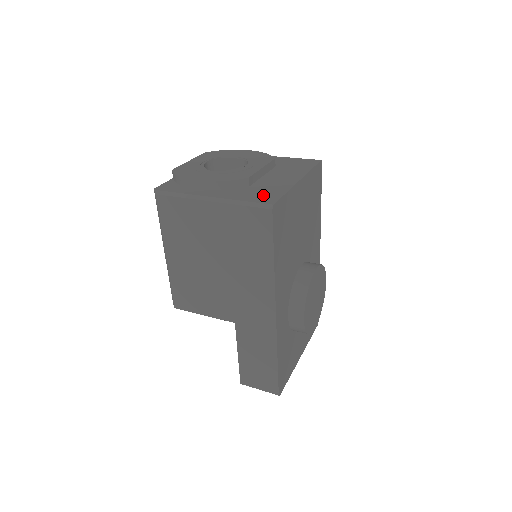
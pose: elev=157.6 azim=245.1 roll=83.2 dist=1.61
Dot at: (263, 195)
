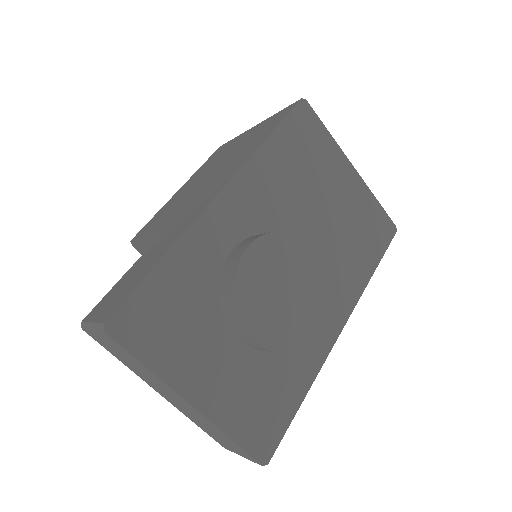
Dot at: occluded
